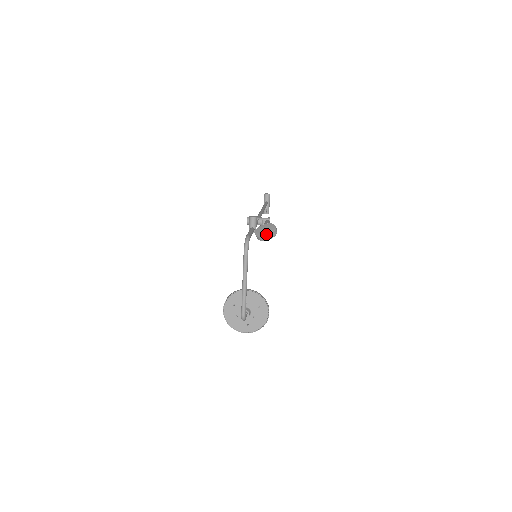
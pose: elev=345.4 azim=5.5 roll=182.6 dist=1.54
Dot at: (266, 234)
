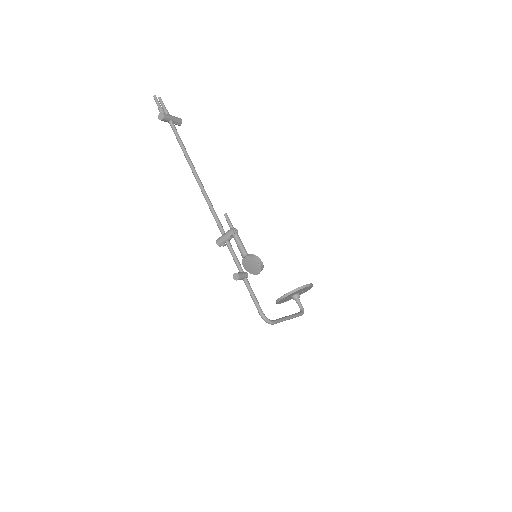
Dot at: (257, 272)
